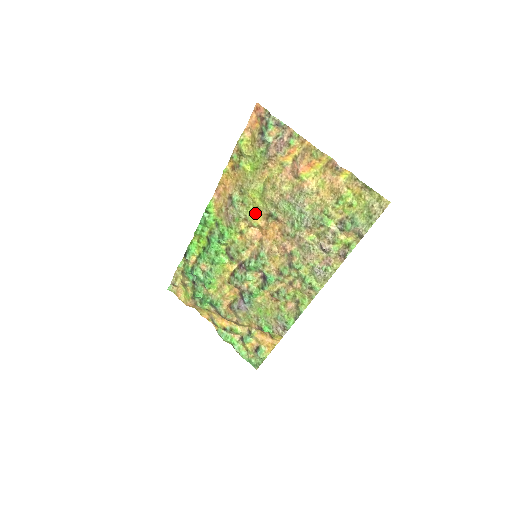
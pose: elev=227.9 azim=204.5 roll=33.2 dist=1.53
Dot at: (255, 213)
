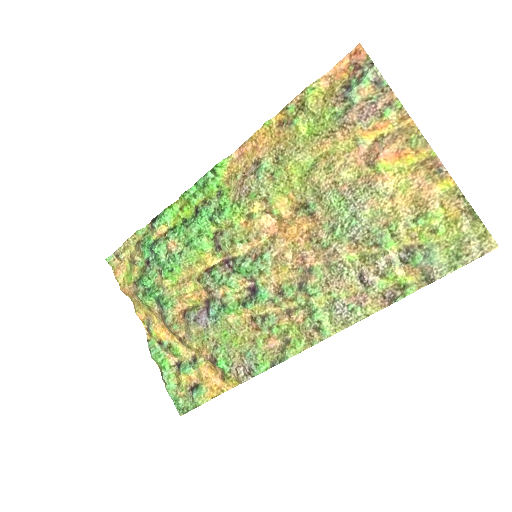
Dot at: (283, 196)
